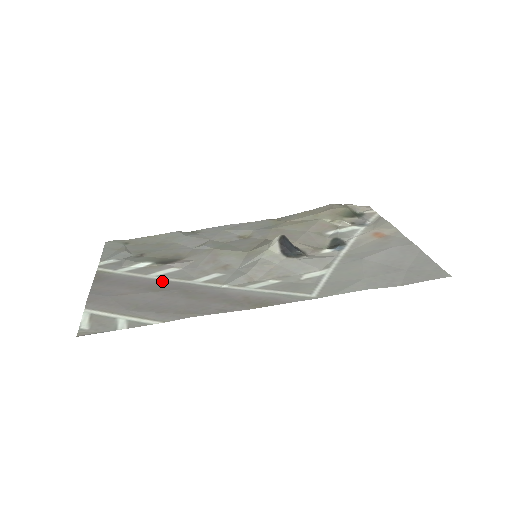
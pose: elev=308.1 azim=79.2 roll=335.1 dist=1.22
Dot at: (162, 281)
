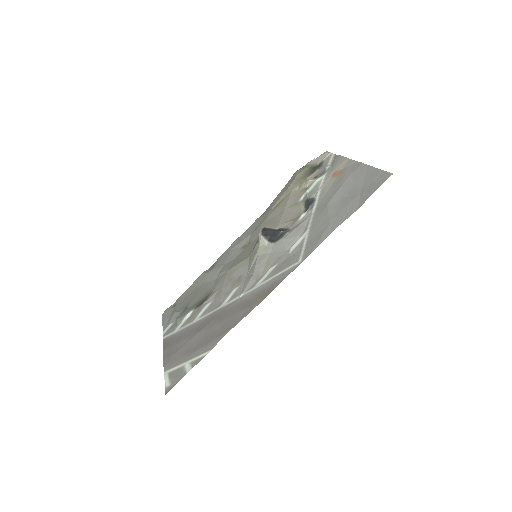
Dot at: (203, 319)
